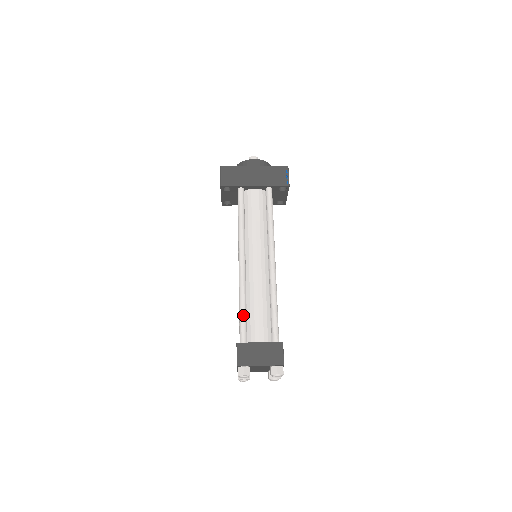
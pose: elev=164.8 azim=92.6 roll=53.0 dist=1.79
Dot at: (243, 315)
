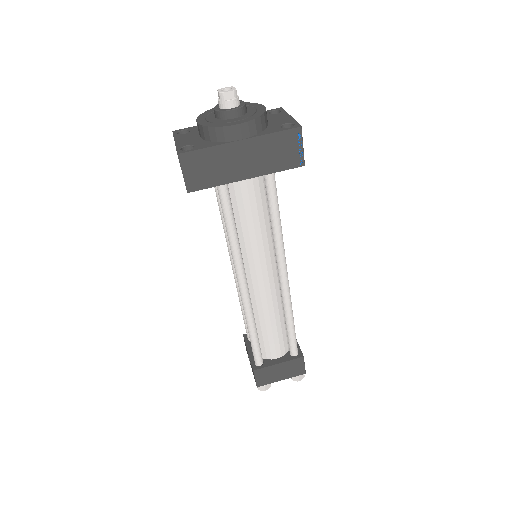
Dot at: (255, 343)
